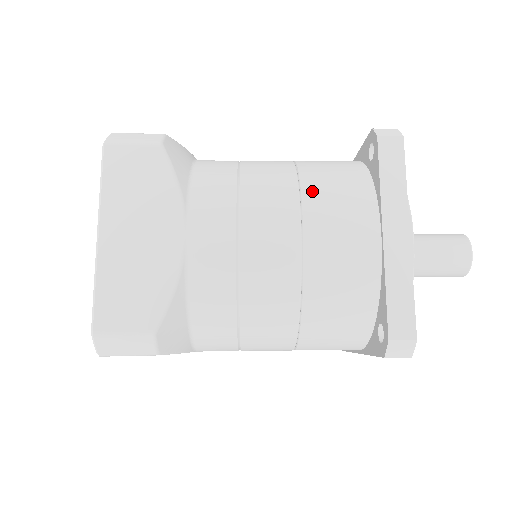
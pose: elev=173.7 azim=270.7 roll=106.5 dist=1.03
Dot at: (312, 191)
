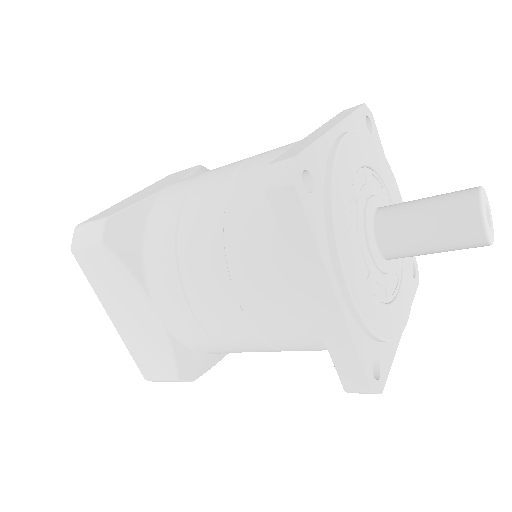
Dot at: (235, 254)
